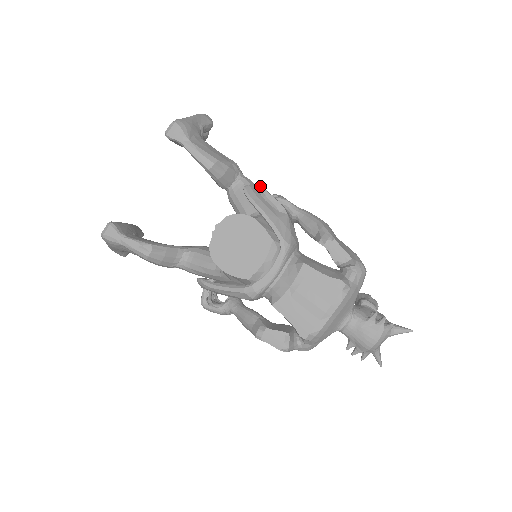
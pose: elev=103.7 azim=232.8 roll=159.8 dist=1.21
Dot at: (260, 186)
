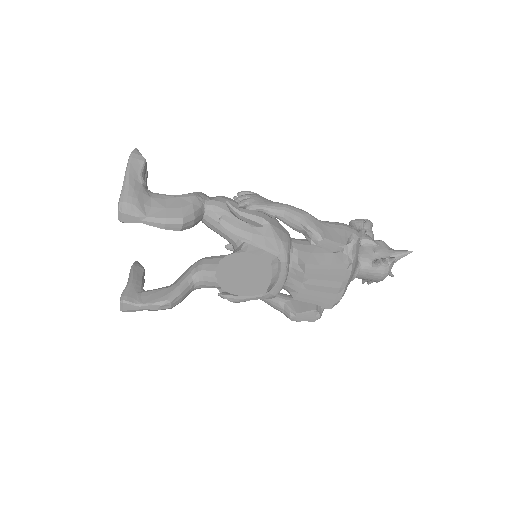
Dot at: (230, 207)
